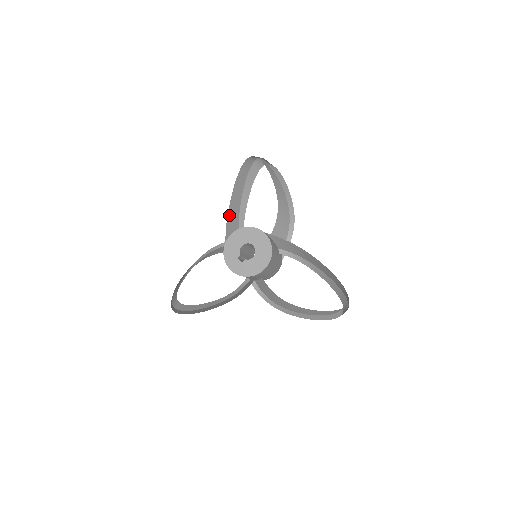
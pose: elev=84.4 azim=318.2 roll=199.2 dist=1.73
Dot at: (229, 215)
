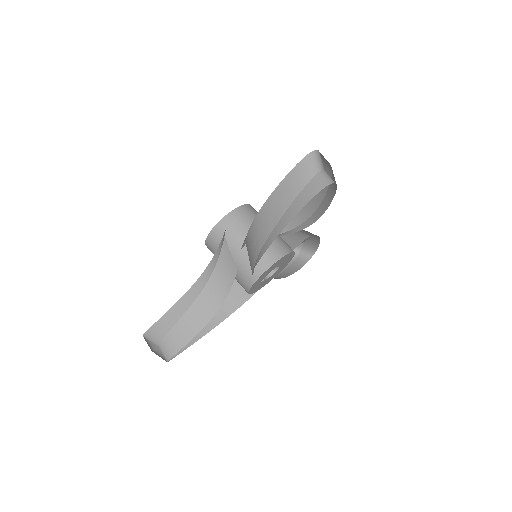
Dot at: occluded
